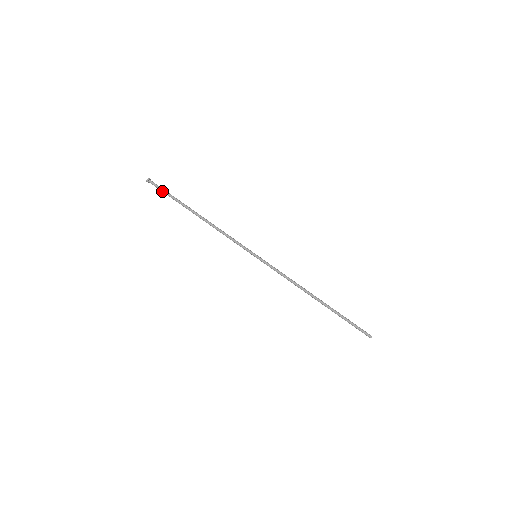
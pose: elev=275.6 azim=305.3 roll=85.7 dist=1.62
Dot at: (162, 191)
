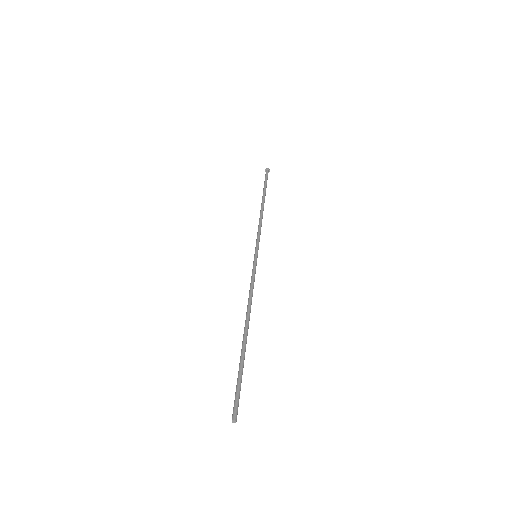
Dot at: (265, 180)
